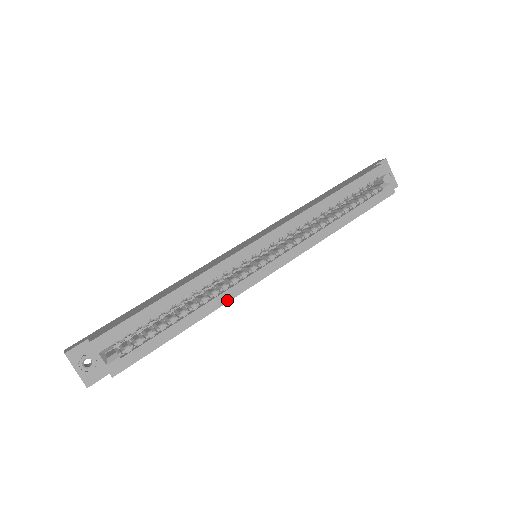
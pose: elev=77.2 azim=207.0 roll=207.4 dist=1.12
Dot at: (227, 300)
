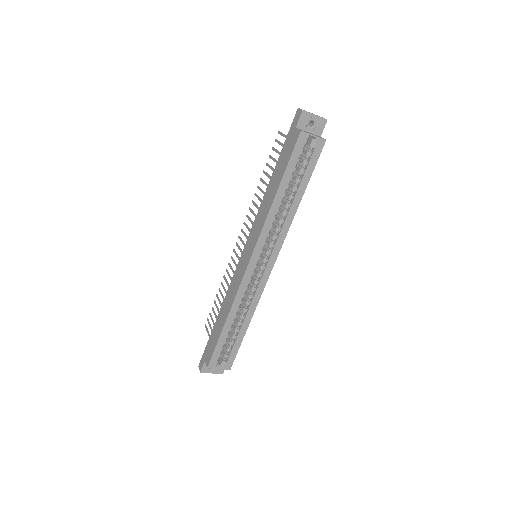
Dot at: (257, 301)
